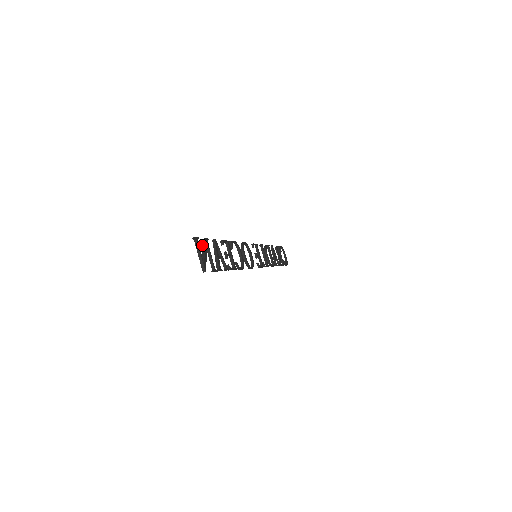
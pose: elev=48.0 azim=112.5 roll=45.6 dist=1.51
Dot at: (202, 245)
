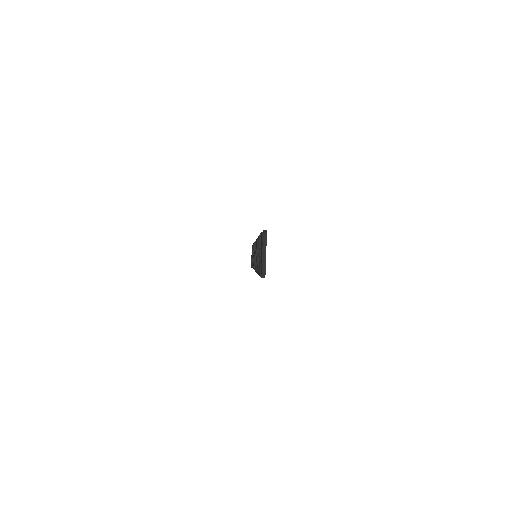
Dot at: (261, 240)
